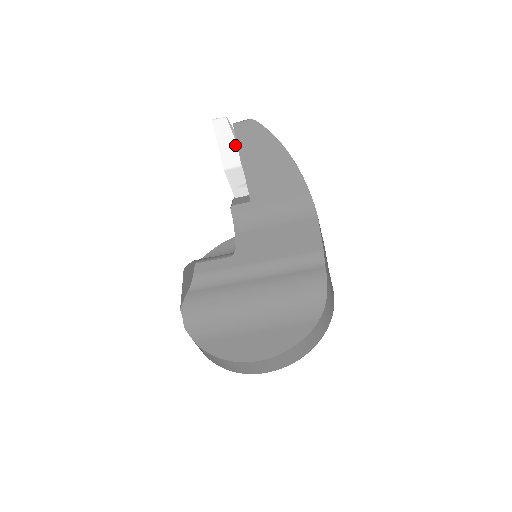
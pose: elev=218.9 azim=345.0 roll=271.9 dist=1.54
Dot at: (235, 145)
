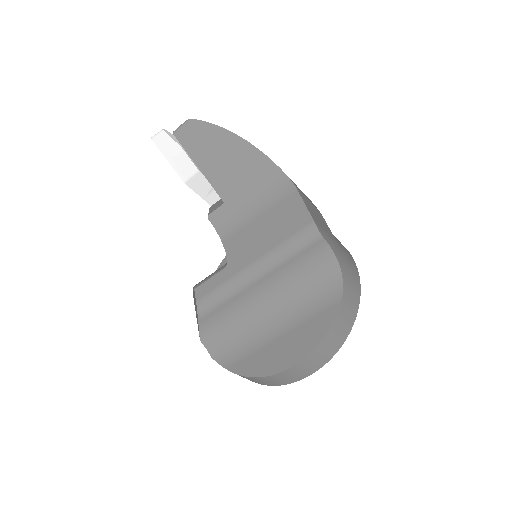
Dot at: (183, 153)
